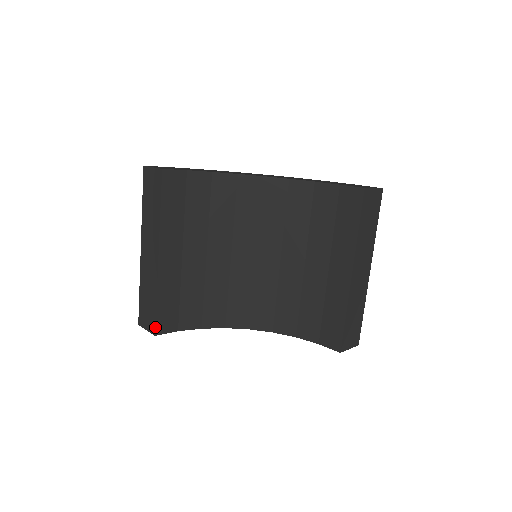
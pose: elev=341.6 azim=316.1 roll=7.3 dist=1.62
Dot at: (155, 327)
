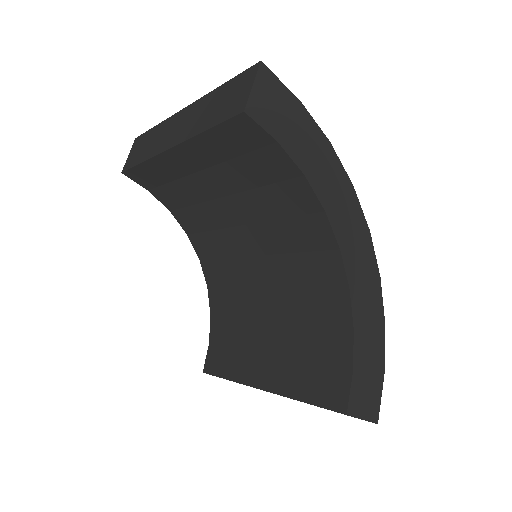
Dot at: (126, 170)
